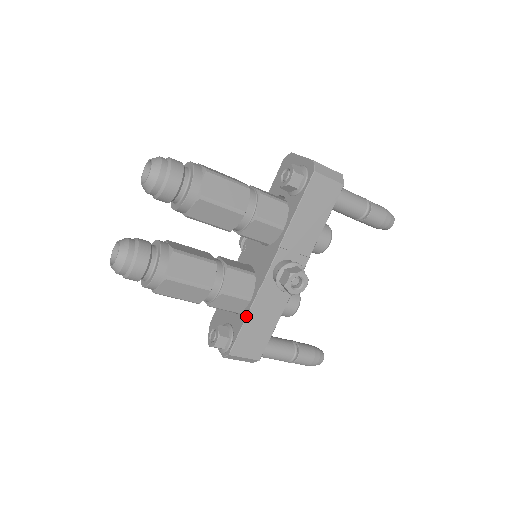
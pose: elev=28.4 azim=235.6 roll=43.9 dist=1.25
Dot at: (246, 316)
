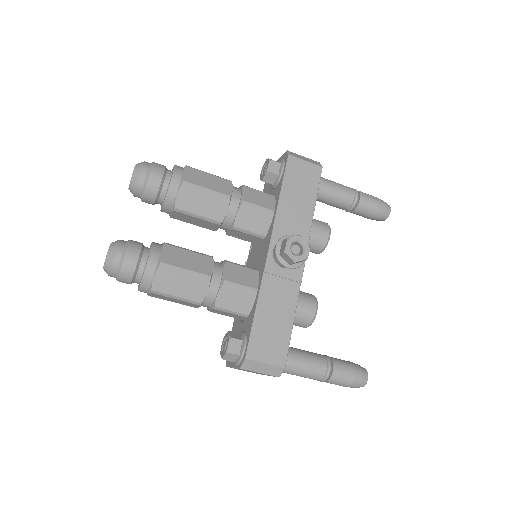
Dot at: (255, 308)
